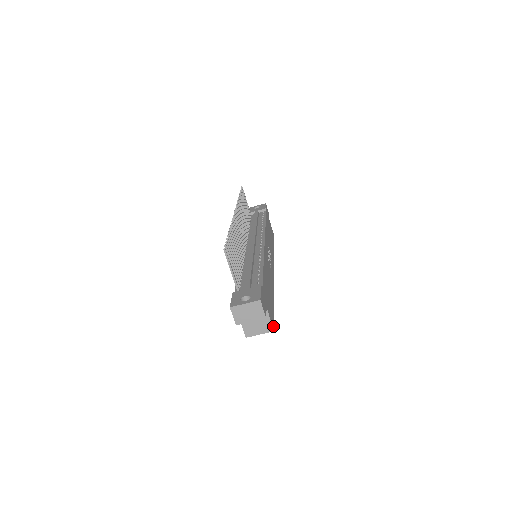
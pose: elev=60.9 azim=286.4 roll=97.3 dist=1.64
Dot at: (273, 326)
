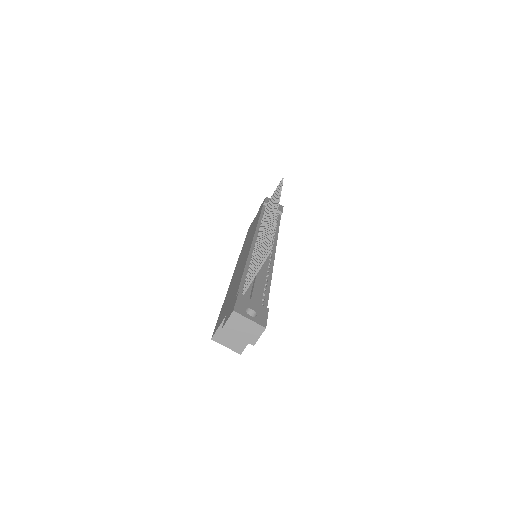
Dot at: (243, 349)
